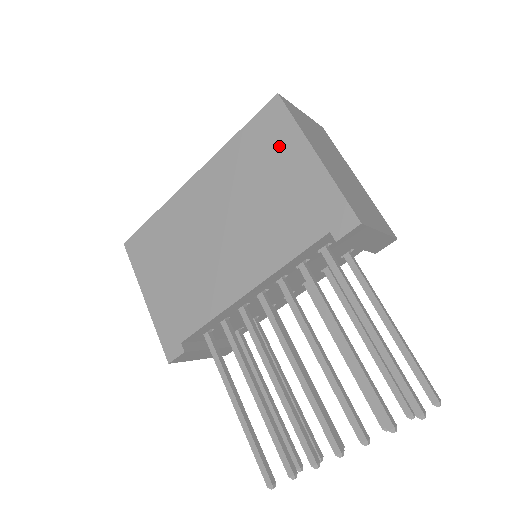
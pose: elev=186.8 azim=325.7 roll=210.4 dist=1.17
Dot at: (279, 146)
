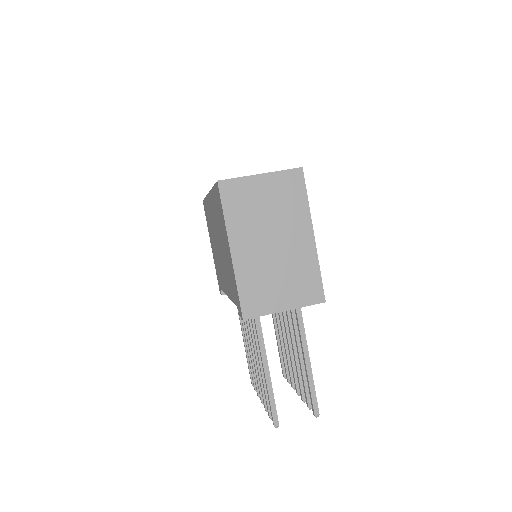
Dot at: (222, 223)
